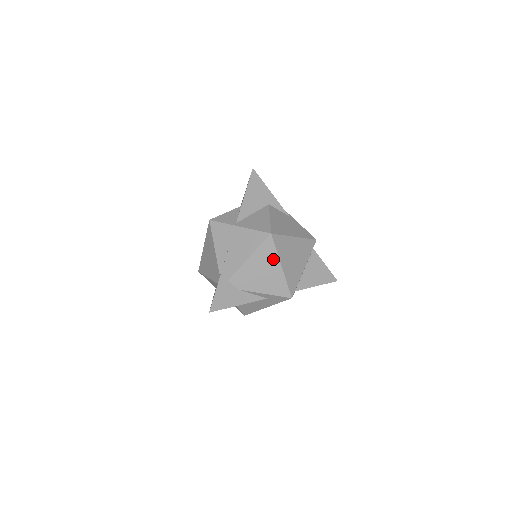
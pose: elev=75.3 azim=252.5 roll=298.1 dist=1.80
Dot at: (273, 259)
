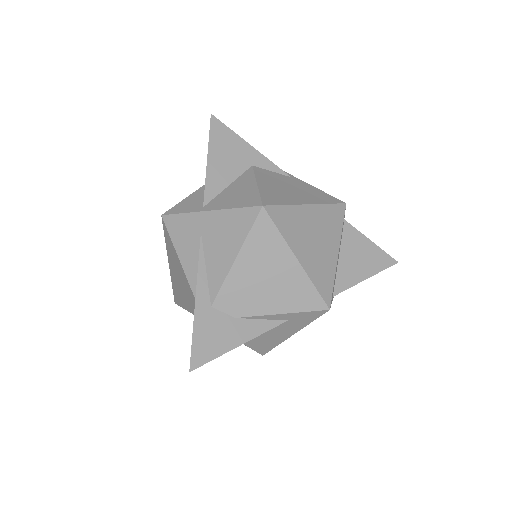
Dot at: (278, 250)
